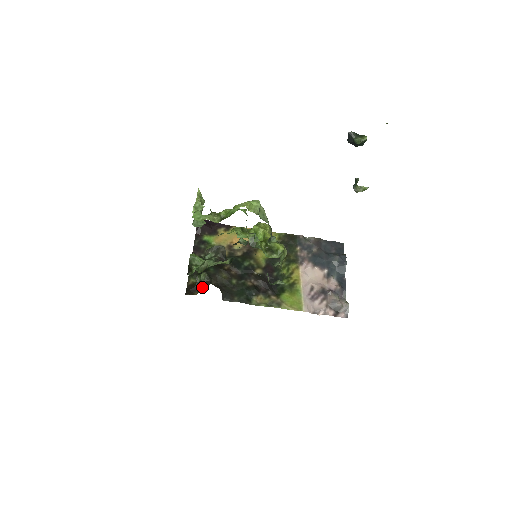
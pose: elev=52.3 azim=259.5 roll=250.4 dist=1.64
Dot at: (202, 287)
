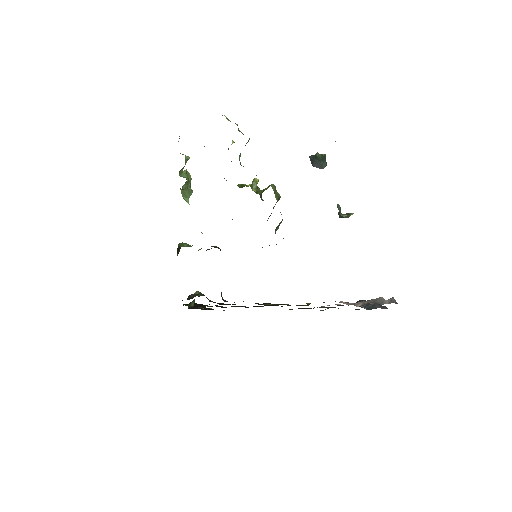
Dot at: occluded
